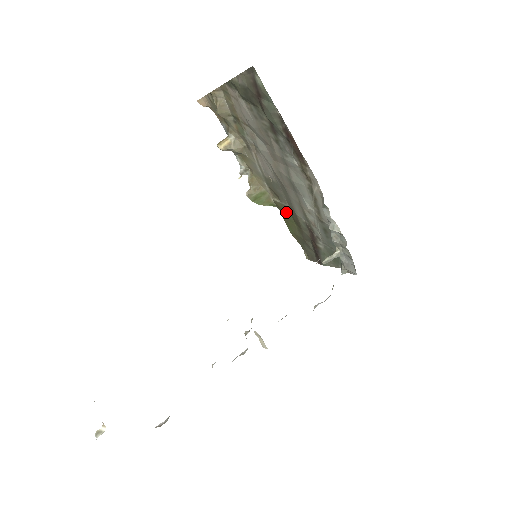
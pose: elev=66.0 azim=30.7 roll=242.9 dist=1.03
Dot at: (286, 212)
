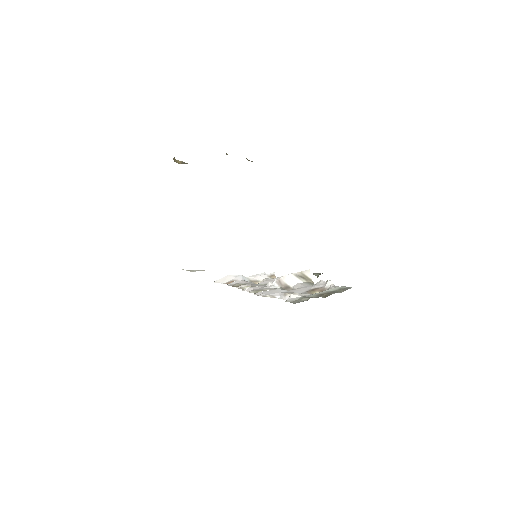
Dot at: occluded
